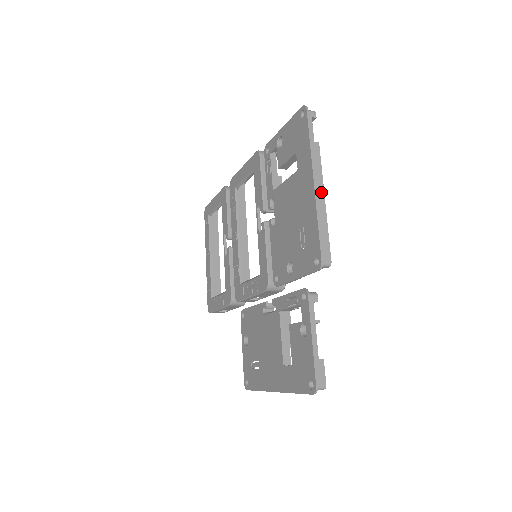
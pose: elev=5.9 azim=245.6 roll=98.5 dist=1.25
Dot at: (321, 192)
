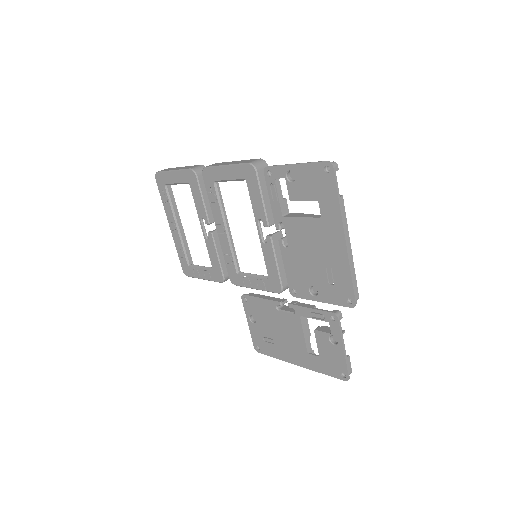
Dot at: (348, 243)
